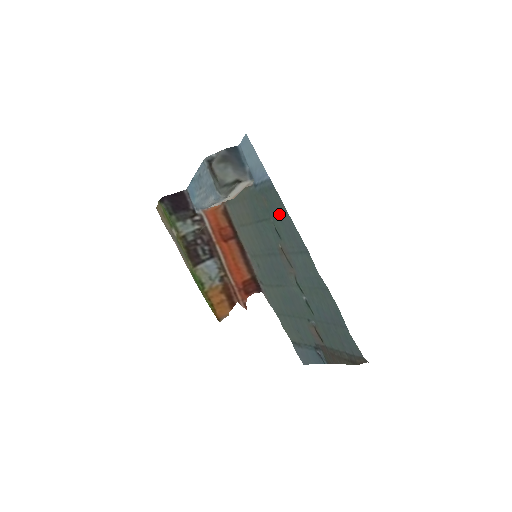
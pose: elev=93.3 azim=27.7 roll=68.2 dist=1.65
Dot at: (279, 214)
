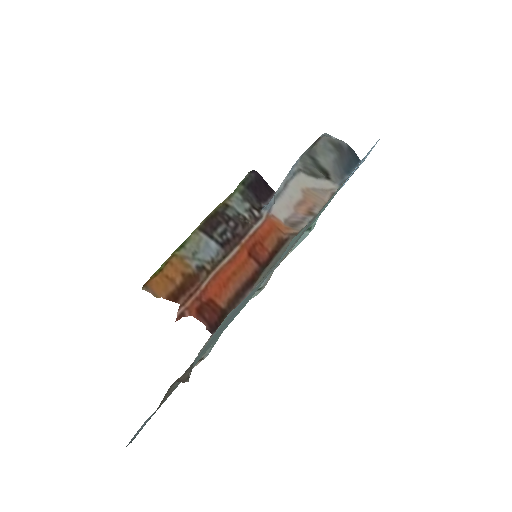
Dot at: (328, 202)
